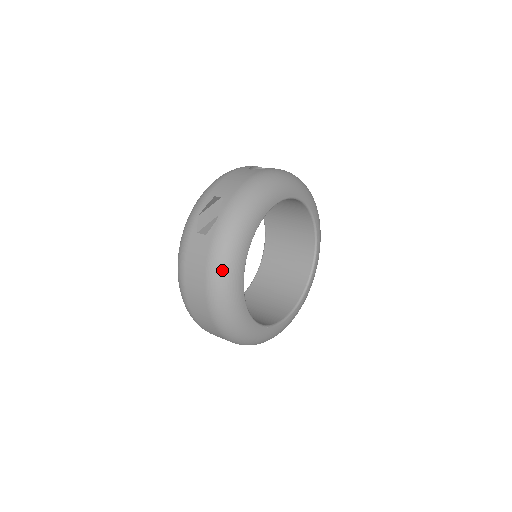
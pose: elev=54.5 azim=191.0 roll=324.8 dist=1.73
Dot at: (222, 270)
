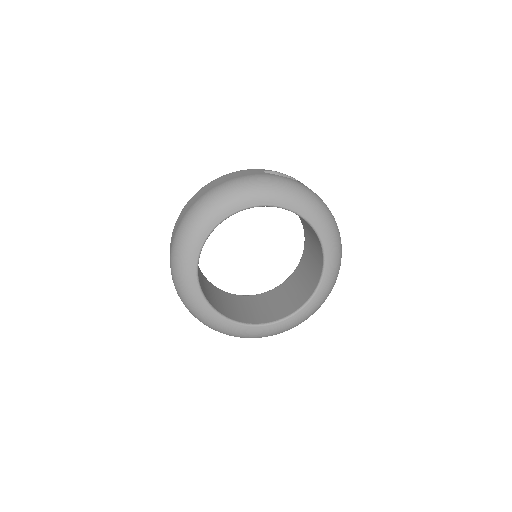
Dot at: (243, 185)
